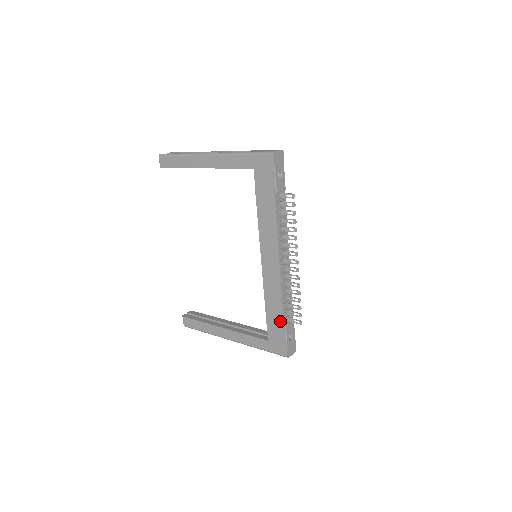
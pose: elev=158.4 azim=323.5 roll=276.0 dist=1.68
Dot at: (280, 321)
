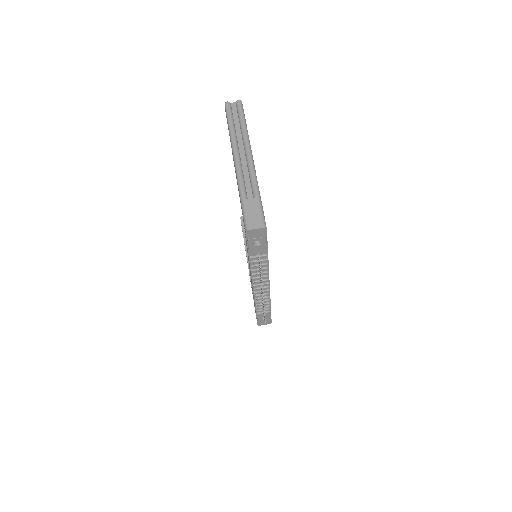
Dot at: occluded
